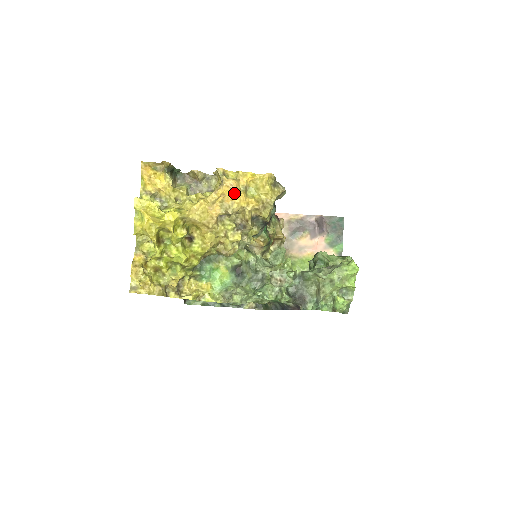
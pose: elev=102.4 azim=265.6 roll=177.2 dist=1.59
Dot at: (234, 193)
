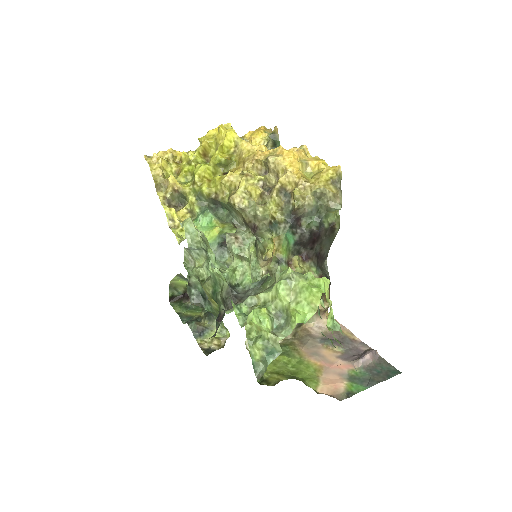
Dot at: (291, 151)
